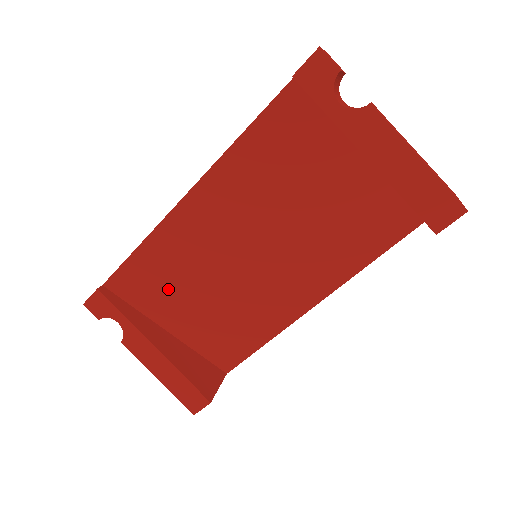
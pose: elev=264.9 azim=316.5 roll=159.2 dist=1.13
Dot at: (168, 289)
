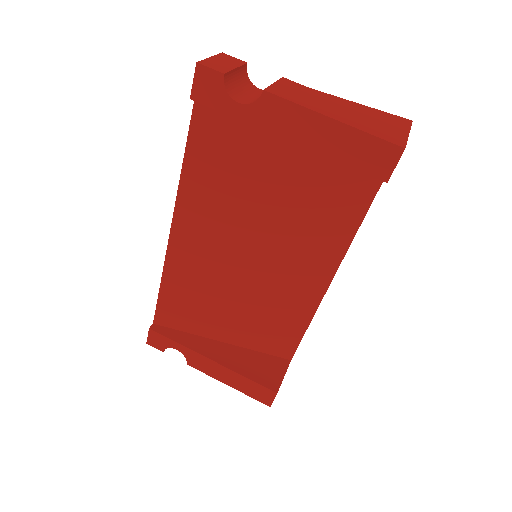
Dot at: (202, 309)
